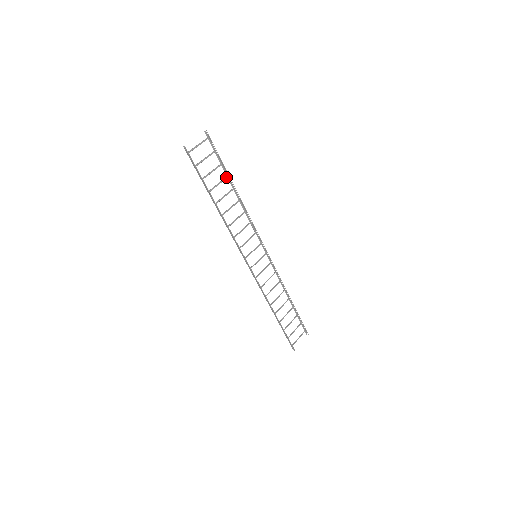
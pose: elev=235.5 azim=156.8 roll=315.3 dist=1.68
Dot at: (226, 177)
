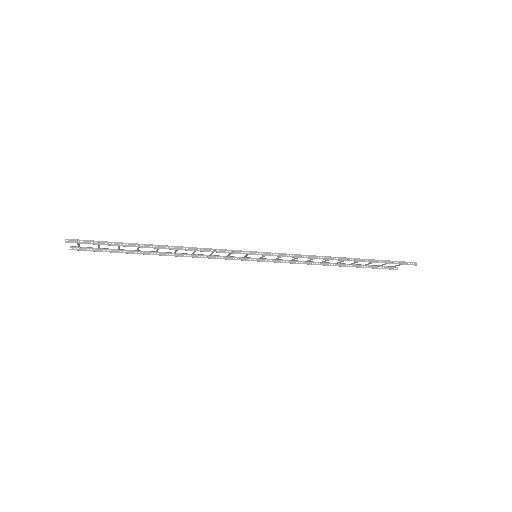
Dot at: (139, 244)
